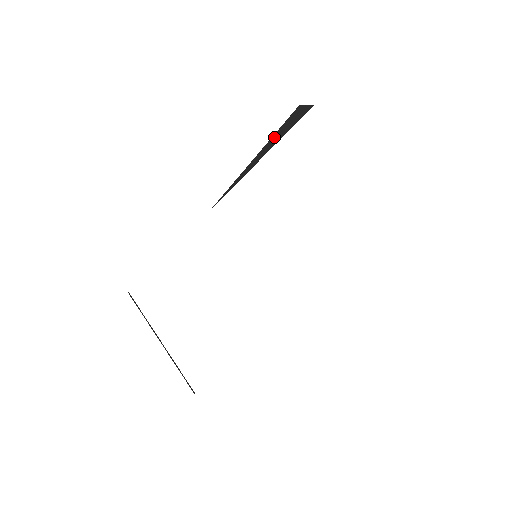
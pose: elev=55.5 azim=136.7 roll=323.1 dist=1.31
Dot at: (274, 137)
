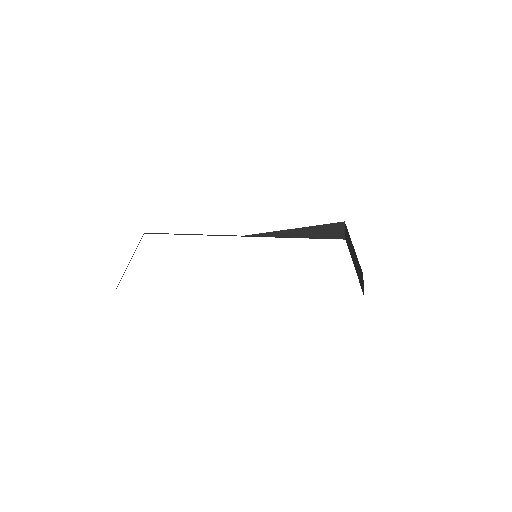
Dot at: (318, 228)
